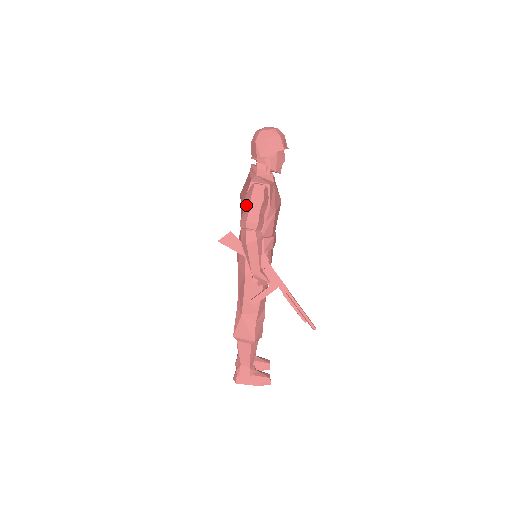
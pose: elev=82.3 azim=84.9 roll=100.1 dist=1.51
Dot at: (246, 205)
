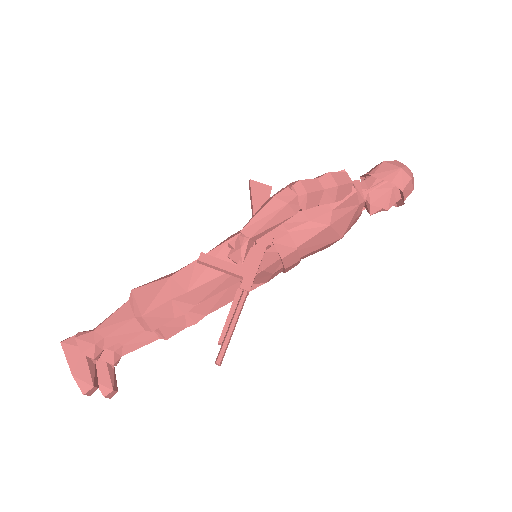
Dot at: (316, 177)
